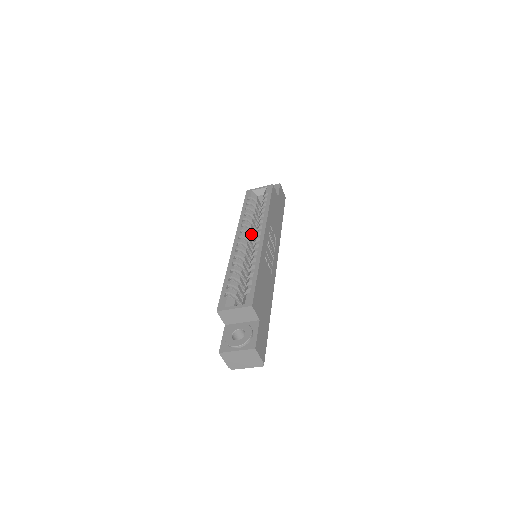
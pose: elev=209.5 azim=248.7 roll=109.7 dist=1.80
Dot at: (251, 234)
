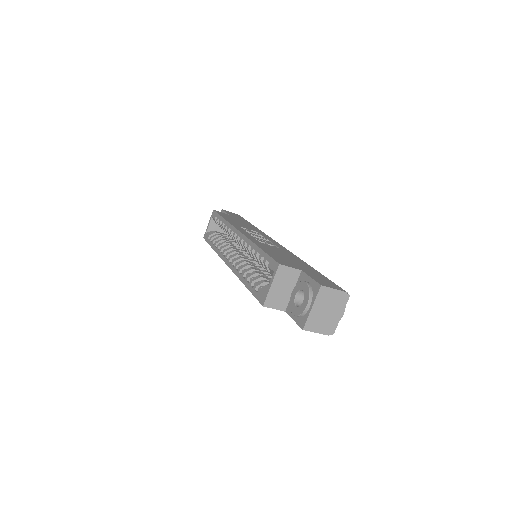
Dot at: (235, 249)
